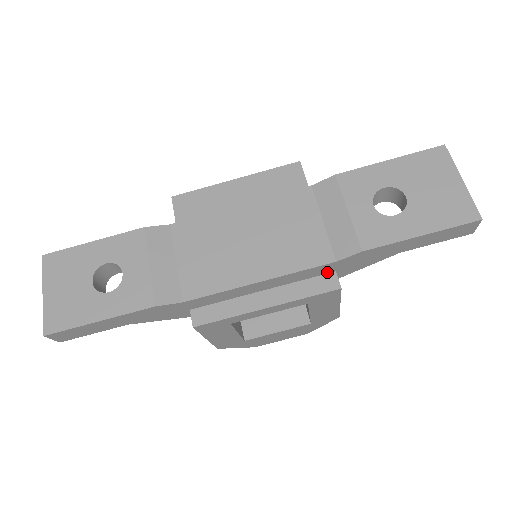
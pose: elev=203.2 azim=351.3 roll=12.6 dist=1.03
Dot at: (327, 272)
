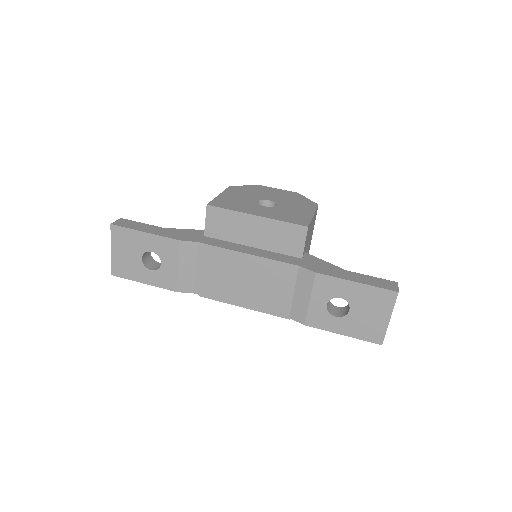
Dot at: occluded
